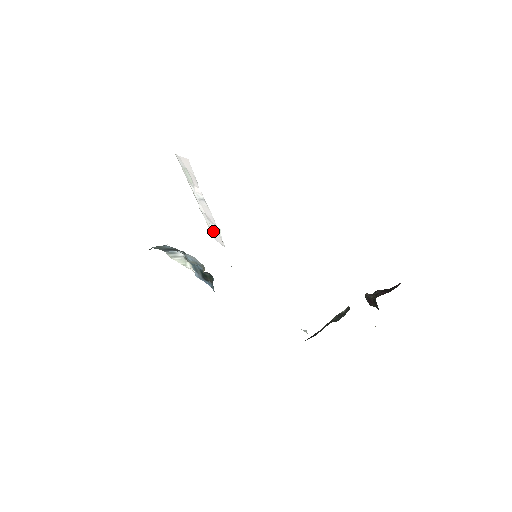
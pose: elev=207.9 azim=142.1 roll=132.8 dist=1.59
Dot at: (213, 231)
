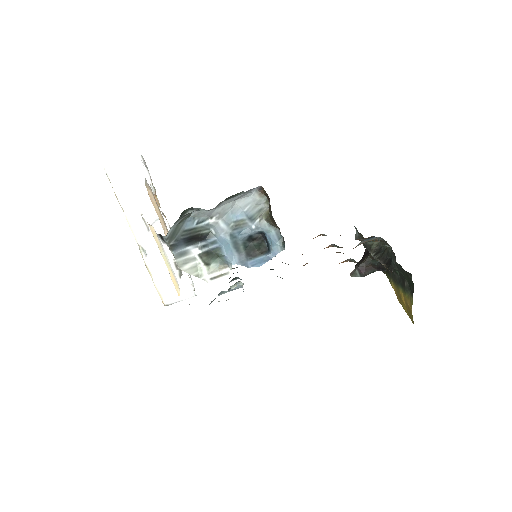
Dot at: (166, 285)
